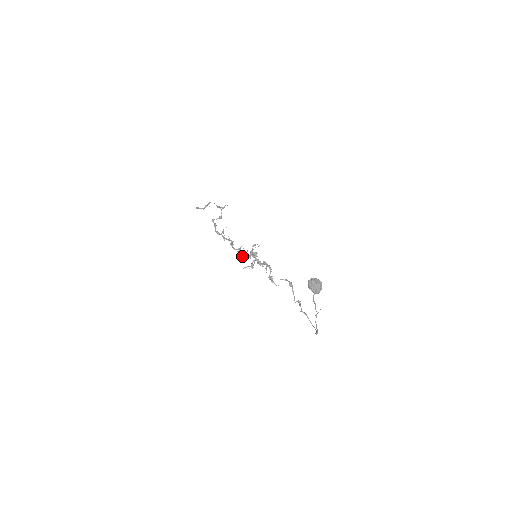
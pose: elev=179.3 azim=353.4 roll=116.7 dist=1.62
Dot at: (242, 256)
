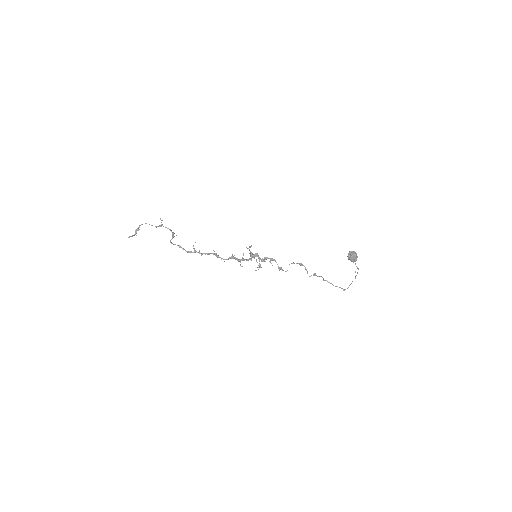
Dot at: occluded
